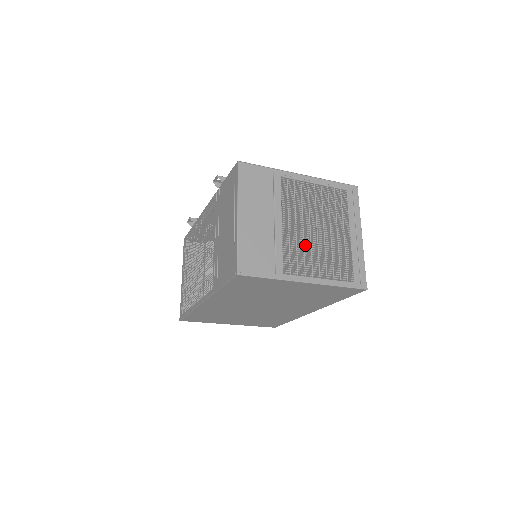
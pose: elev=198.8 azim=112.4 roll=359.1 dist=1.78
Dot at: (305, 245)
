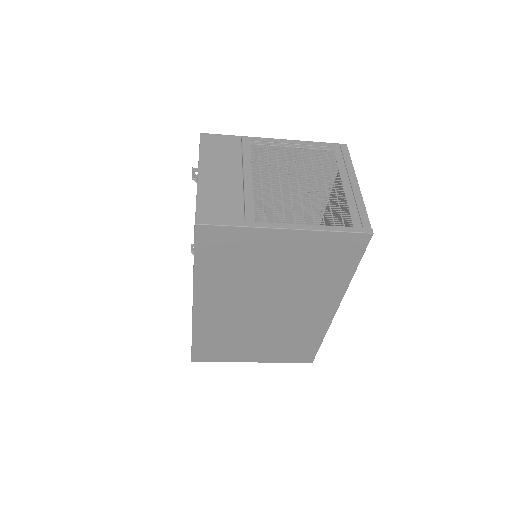
Dot at: (283, 195)
